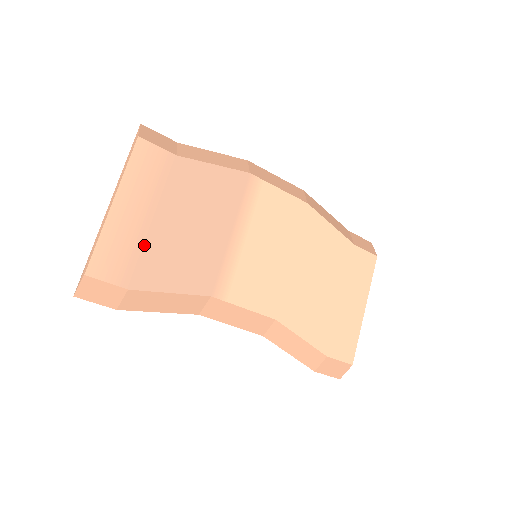
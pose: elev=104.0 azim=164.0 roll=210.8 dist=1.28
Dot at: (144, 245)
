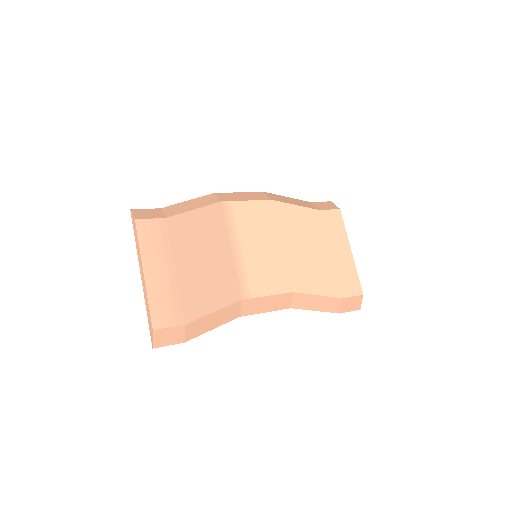
Dot at: (179, 290)
